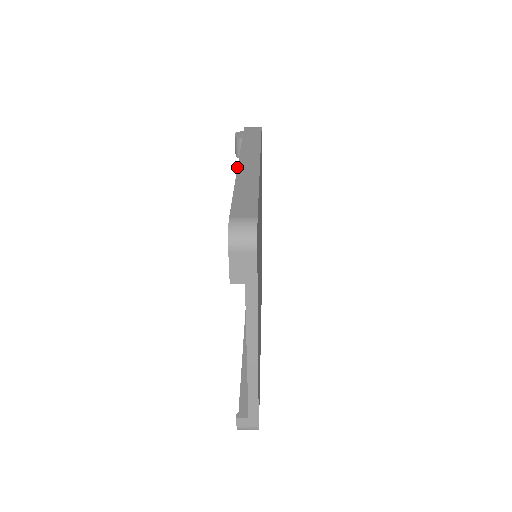
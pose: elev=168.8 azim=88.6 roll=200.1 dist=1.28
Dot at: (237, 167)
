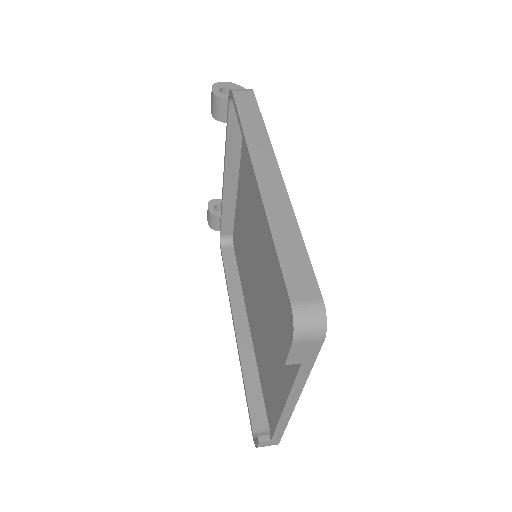
Dot at: (258, 187)
